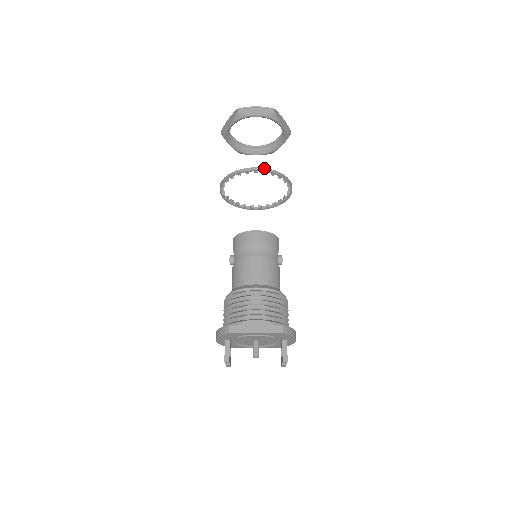
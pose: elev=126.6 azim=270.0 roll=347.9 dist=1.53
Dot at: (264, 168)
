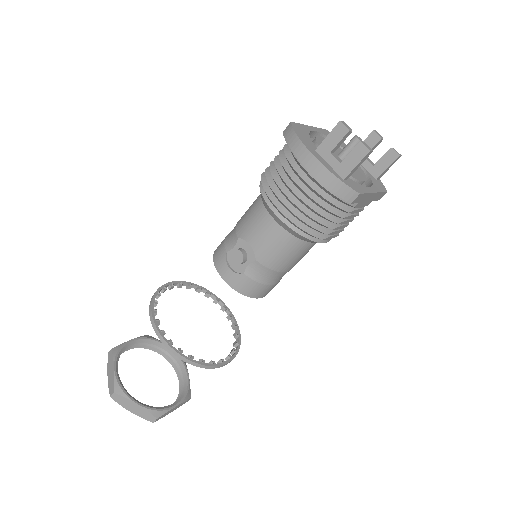
Dot at: (175, 283)
